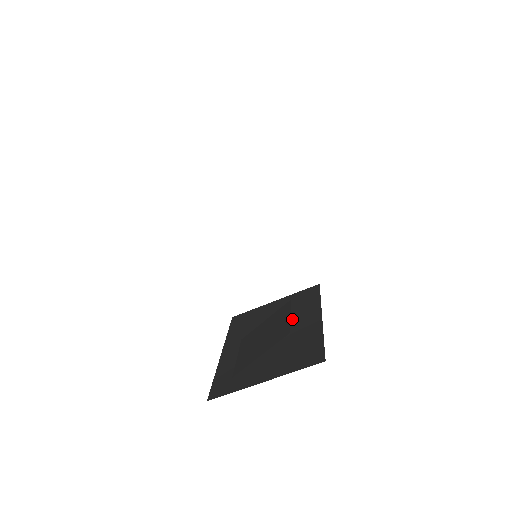
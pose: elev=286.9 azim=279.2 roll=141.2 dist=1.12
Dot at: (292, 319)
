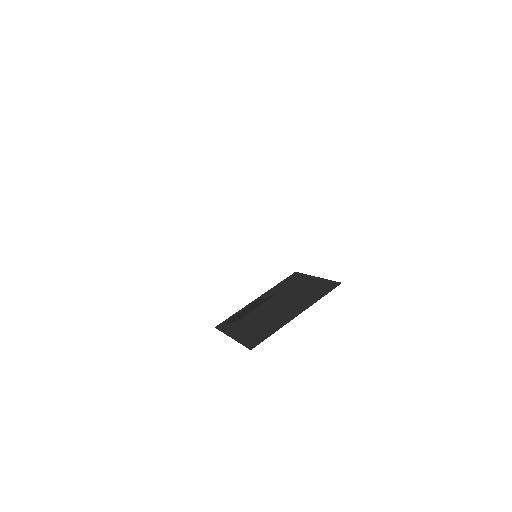
Dot at: (294, 303)
